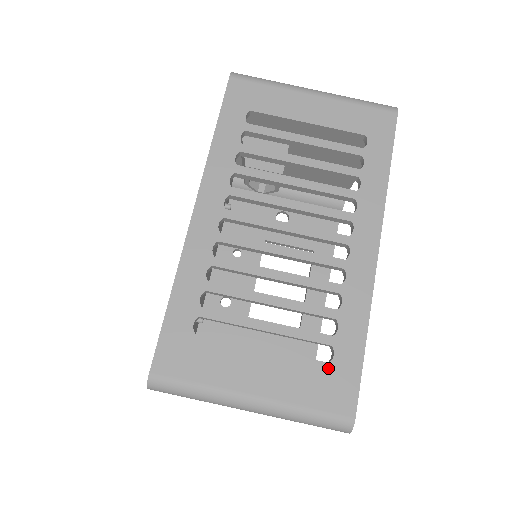
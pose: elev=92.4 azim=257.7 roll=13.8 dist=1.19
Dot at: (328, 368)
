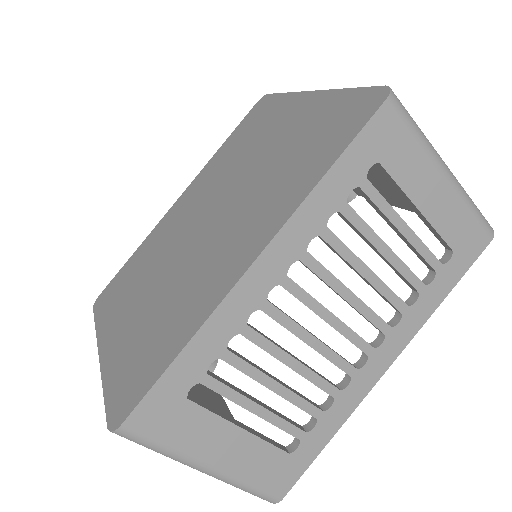
Dot at: (286, 458)
